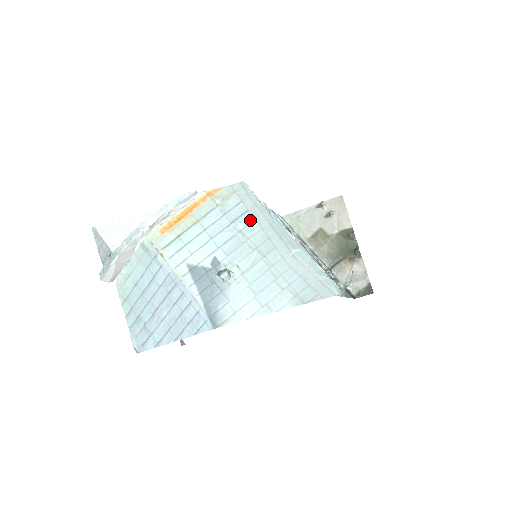
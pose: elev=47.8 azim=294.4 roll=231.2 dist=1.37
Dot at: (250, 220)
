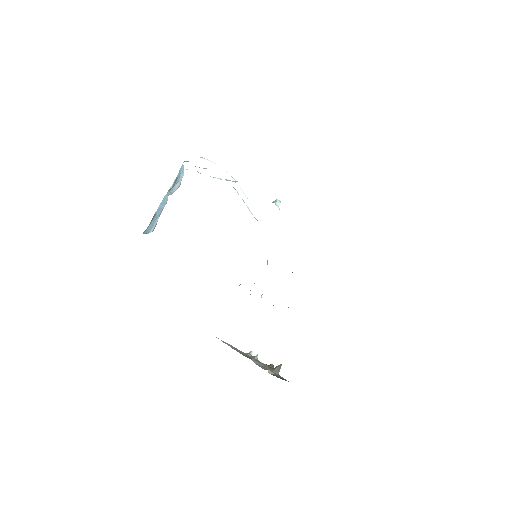
Dot at: occluded
